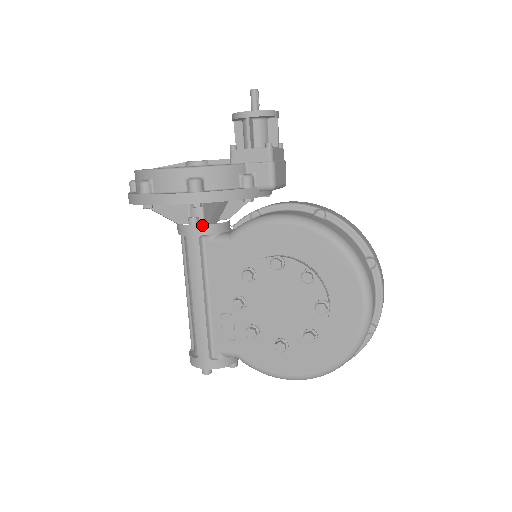
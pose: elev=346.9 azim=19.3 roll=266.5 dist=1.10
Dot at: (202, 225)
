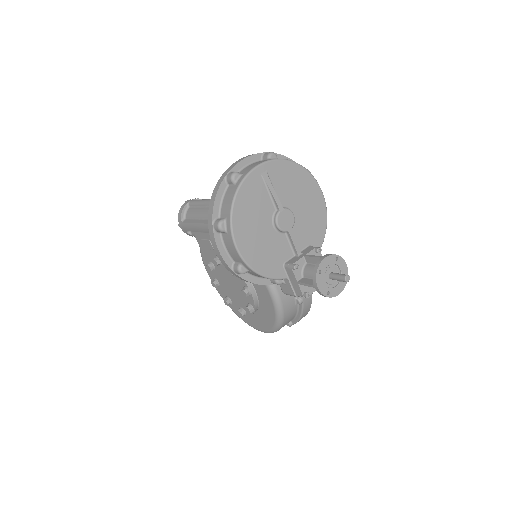
Dot at: occluded
